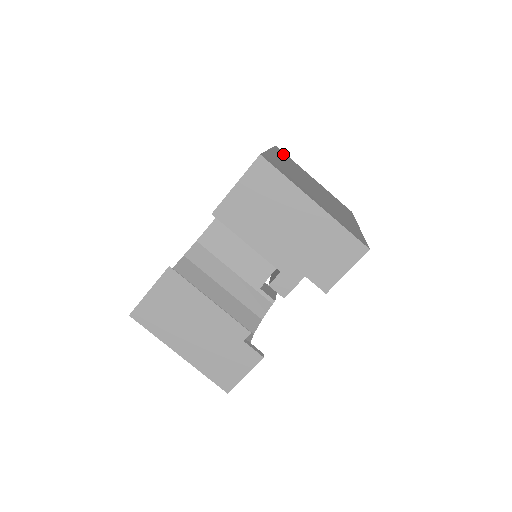
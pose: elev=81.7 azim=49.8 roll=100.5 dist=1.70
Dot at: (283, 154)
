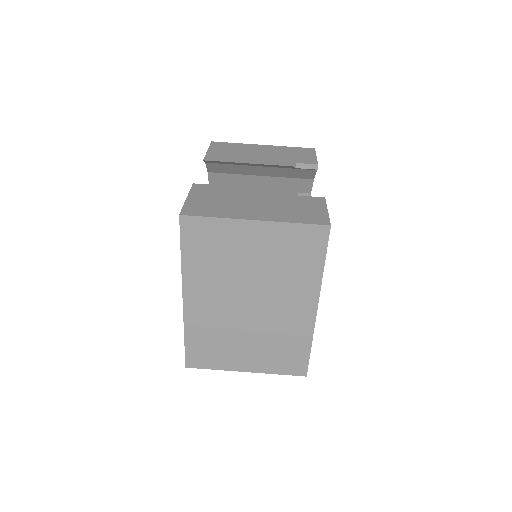
Dot at: occluded
